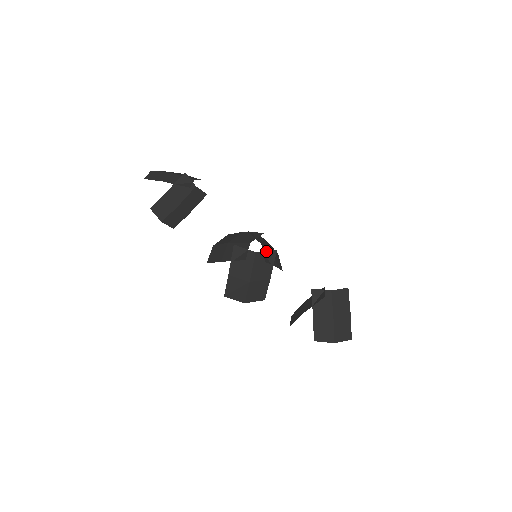
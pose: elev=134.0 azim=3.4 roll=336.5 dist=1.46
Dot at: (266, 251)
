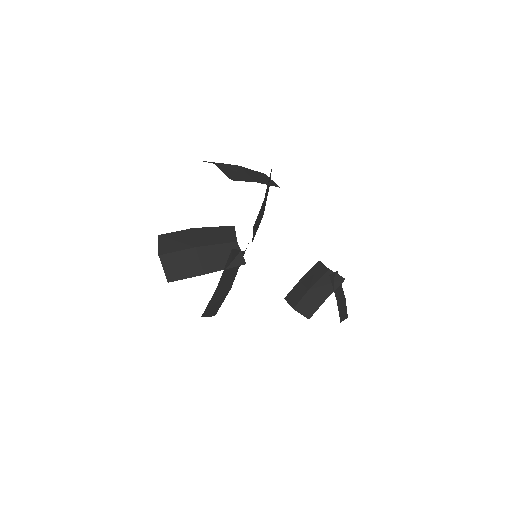
Dot at: occluded
